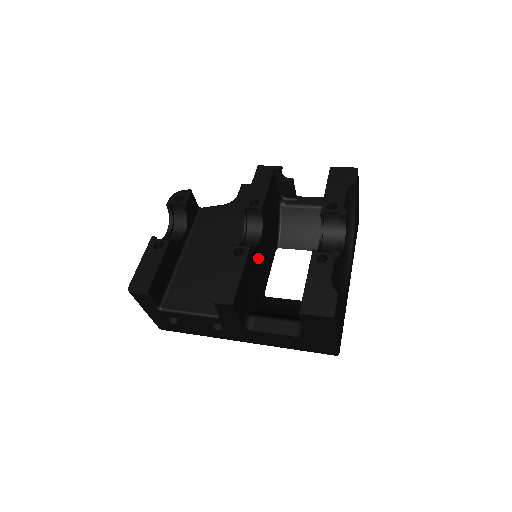
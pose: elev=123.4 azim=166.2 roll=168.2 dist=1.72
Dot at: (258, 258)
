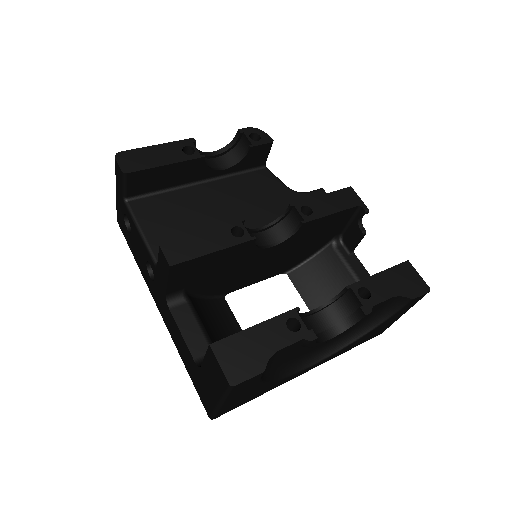
Dot at: (252, 259)
